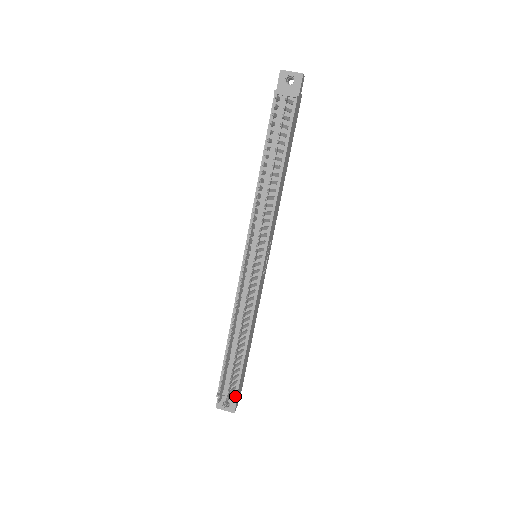
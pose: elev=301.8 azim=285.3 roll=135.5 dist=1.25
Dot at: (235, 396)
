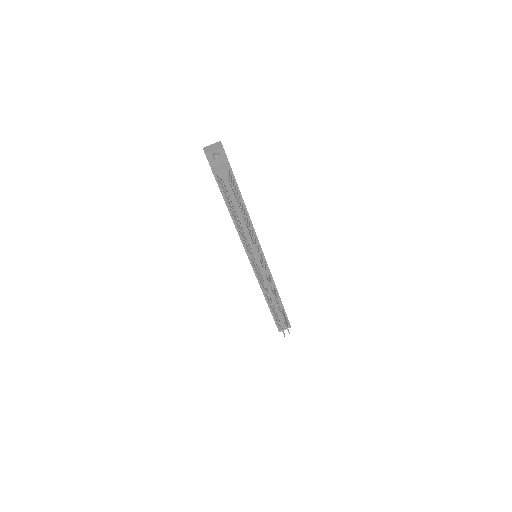
Dot at: (288, 322)
